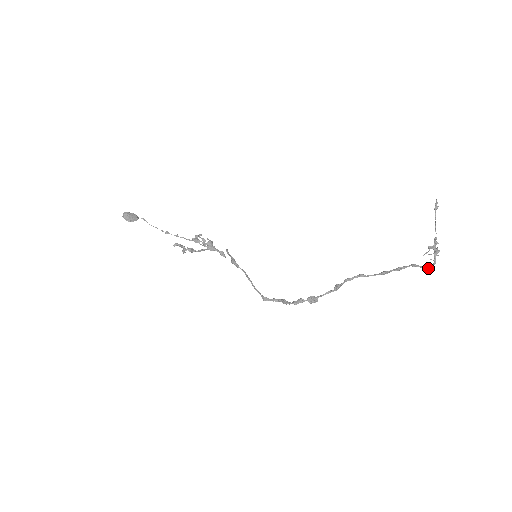
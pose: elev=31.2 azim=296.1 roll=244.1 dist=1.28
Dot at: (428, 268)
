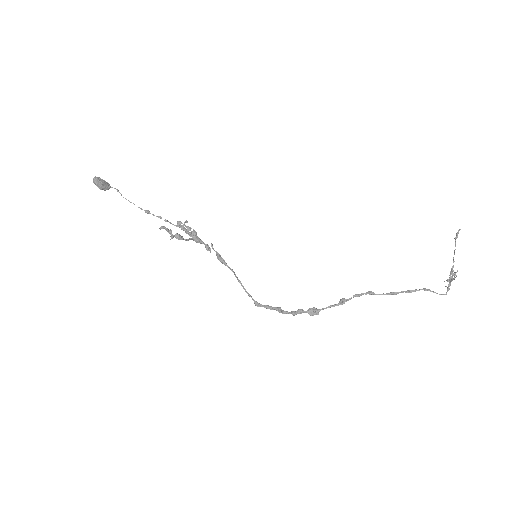
Dot at: (441, 294)
